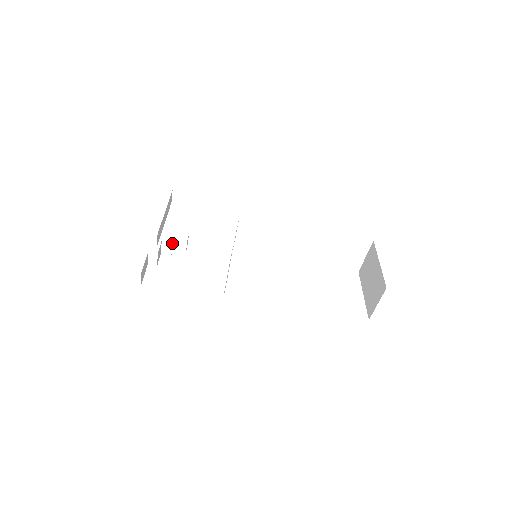
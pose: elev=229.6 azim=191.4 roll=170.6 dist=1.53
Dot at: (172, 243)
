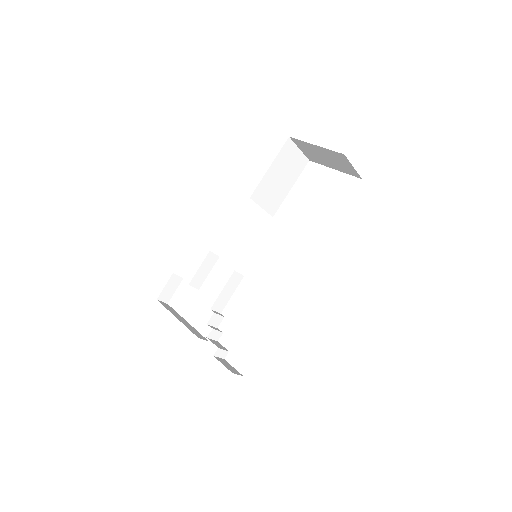
Dot at: (213, 329)
